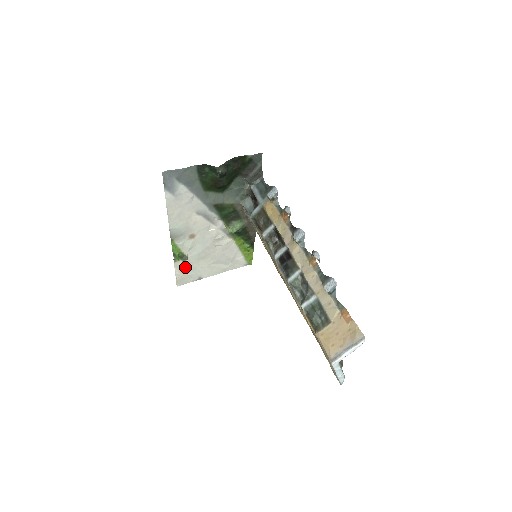
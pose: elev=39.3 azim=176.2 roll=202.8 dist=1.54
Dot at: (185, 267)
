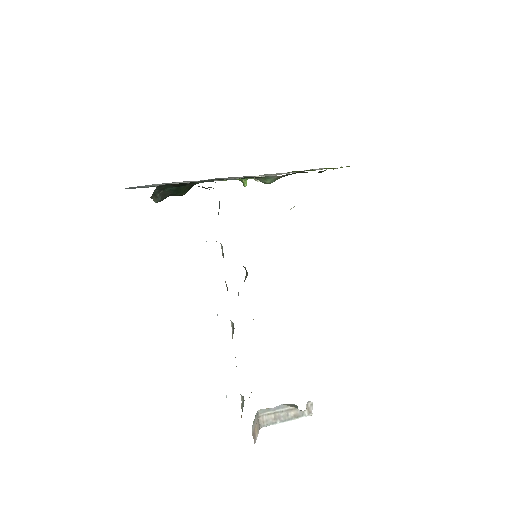
Dot at: occluded
